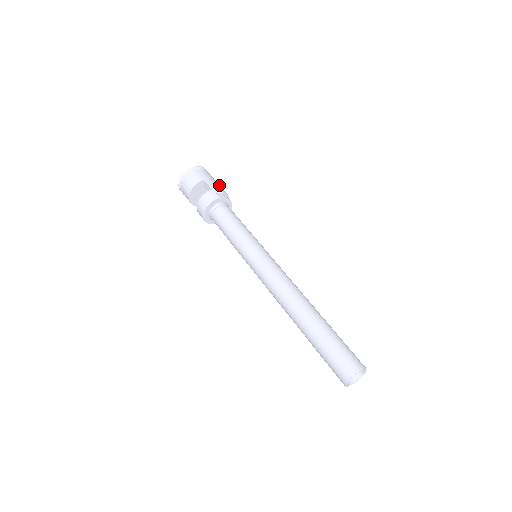
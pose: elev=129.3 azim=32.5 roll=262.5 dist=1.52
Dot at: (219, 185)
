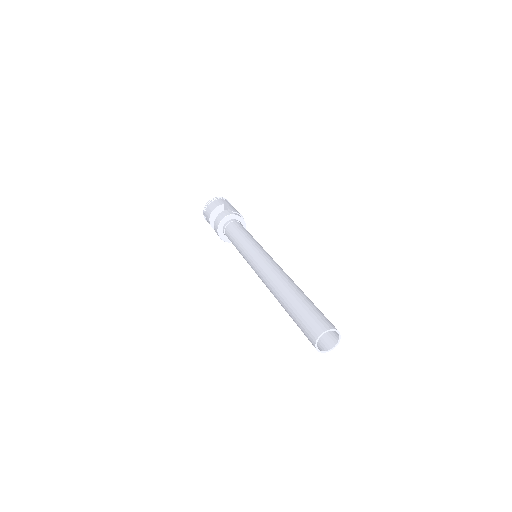
Dot at: occluded
